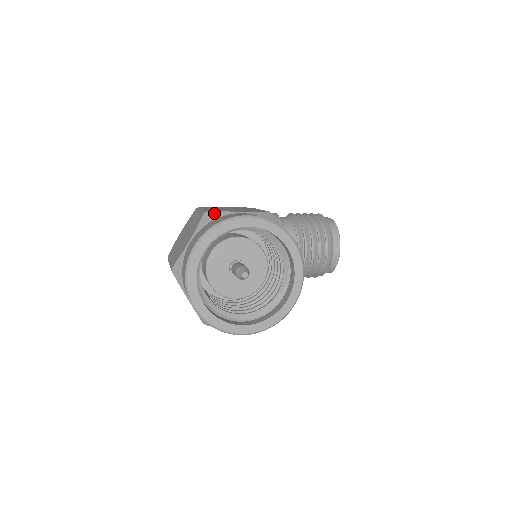
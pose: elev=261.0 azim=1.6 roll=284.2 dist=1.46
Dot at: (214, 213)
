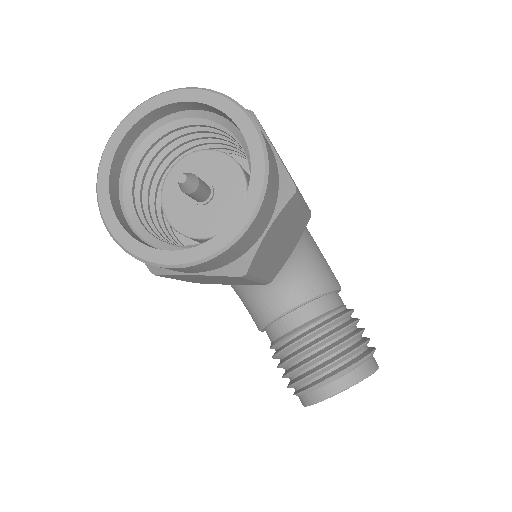
Dot at: (253, 116)
